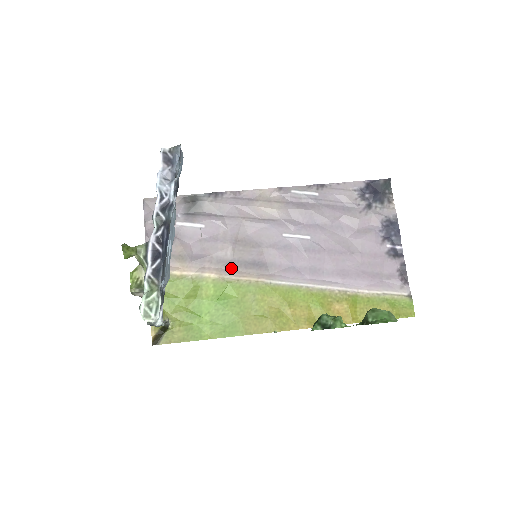
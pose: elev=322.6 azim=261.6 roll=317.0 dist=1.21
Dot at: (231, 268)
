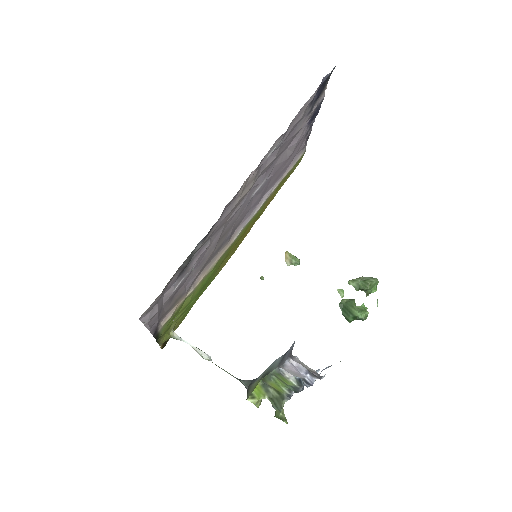
Dot at: (212, 259)
